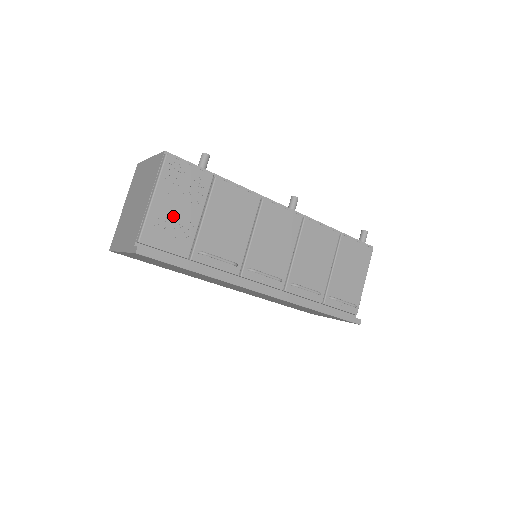
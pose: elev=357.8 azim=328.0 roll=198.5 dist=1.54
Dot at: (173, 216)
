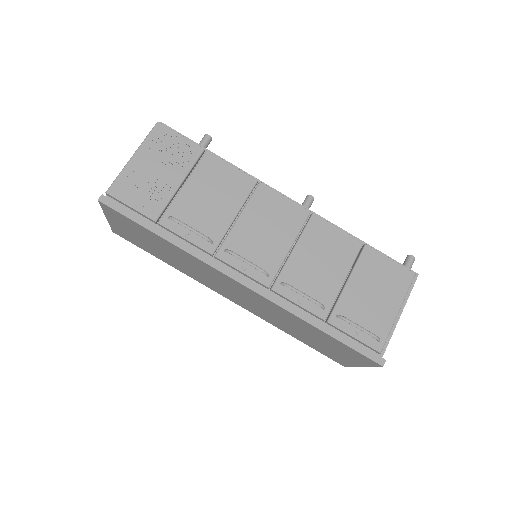
Dot at: (150, 177)
